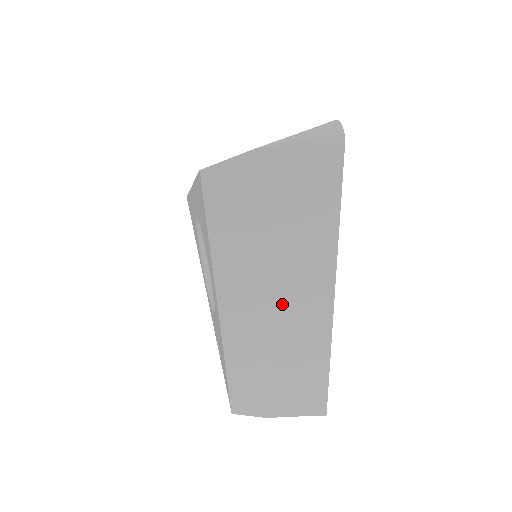
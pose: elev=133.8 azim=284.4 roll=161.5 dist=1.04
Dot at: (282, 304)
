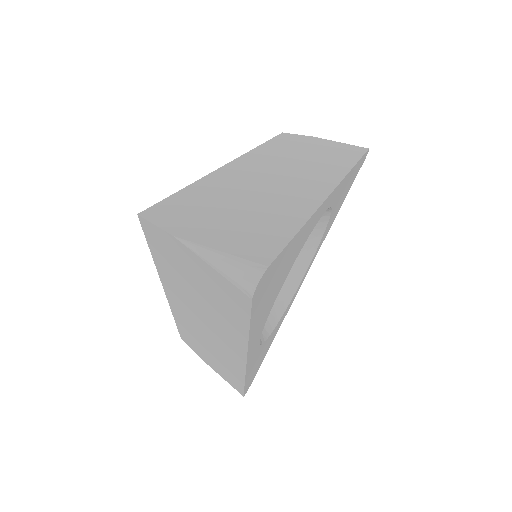
Dot at: (208, 328)
